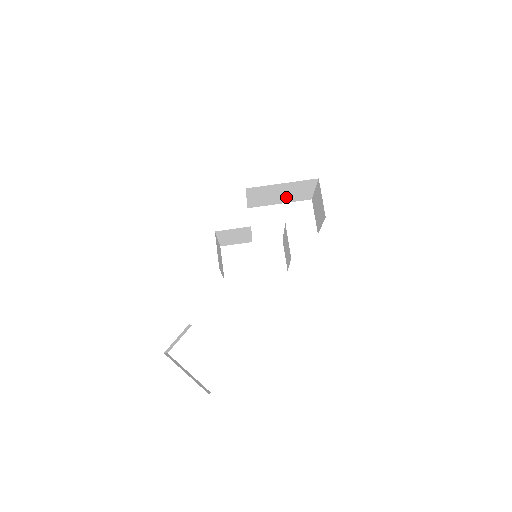
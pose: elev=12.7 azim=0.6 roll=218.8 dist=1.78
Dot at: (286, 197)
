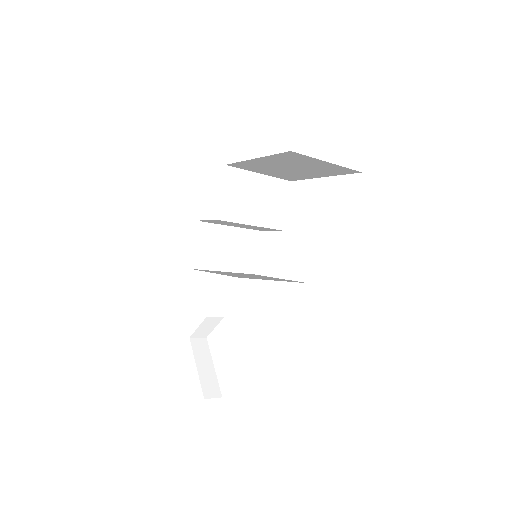
Dot at: (311, 170)
